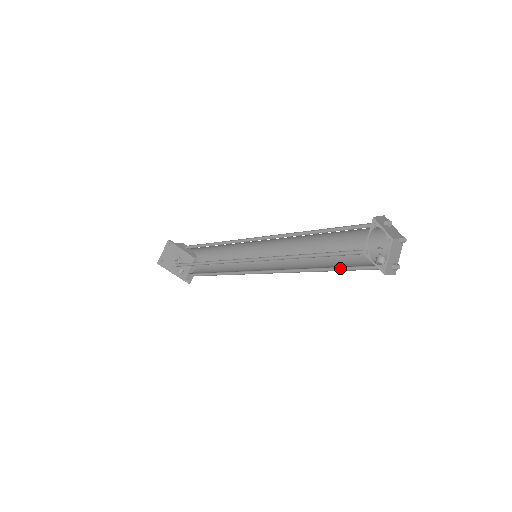
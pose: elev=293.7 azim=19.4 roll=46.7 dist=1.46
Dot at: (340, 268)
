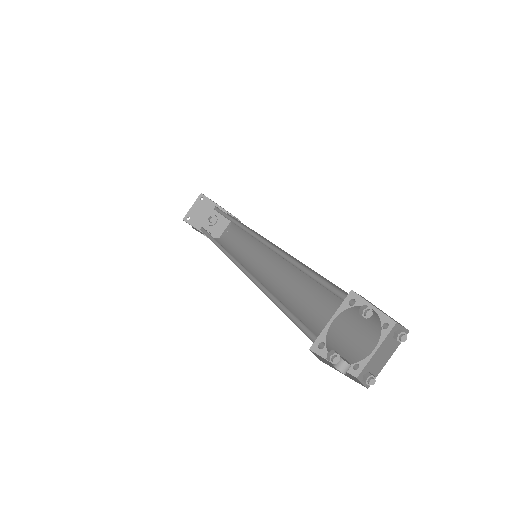
Dot at: (319, 329)
